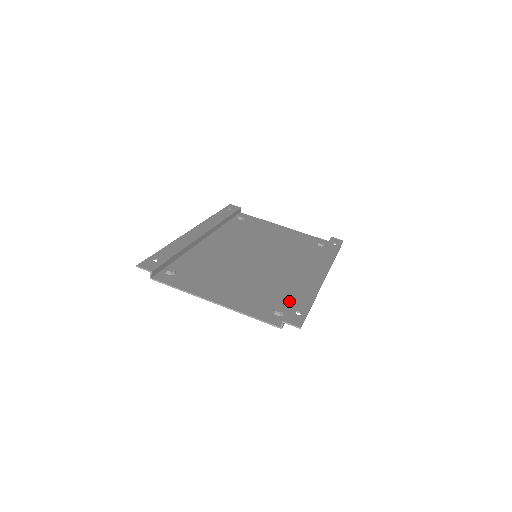
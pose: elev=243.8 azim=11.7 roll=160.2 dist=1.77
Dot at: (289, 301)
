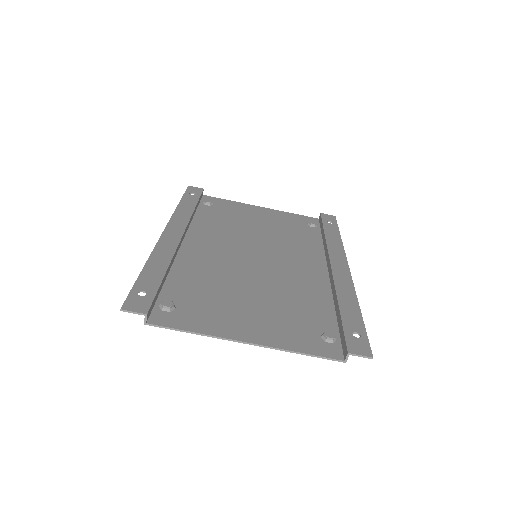
Dot at: (330, 316)
